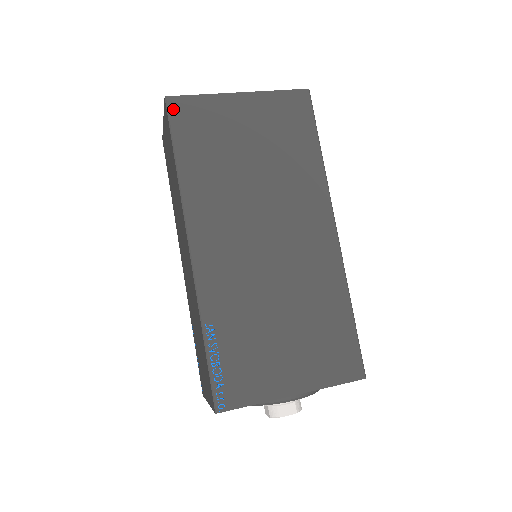
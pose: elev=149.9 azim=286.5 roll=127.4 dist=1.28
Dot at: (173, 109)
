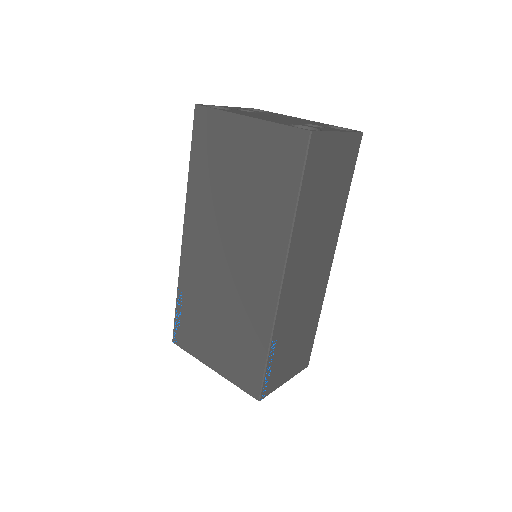
Dot at: (197, 118)
